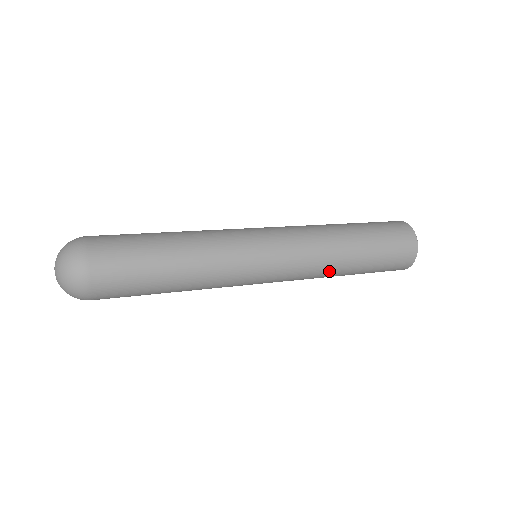
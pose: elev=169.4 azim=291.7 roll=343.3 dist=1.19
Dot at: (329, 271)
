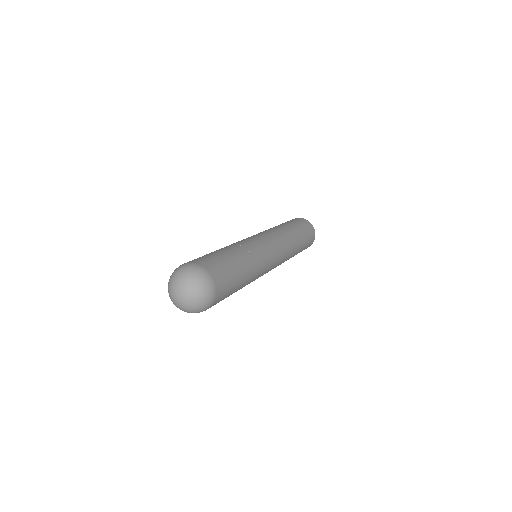
Dot at: (293, 245)
